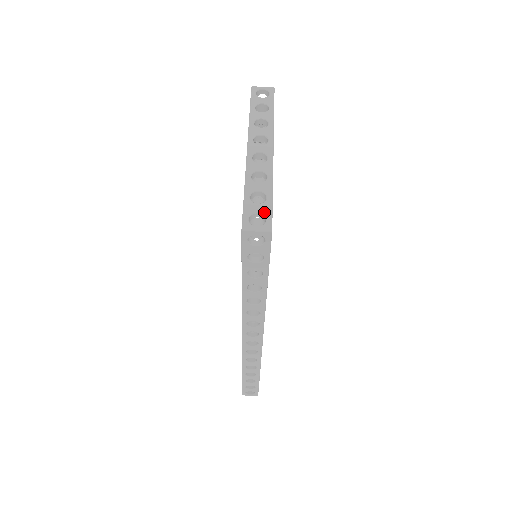
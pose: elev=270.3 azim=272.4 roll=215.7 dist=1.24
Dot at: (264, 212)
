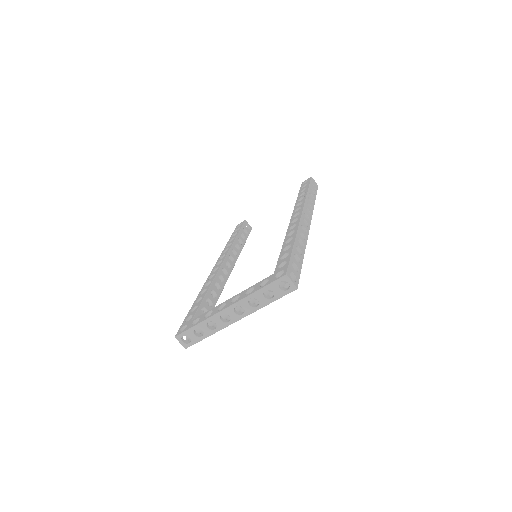
Dot at: (192, 340)
